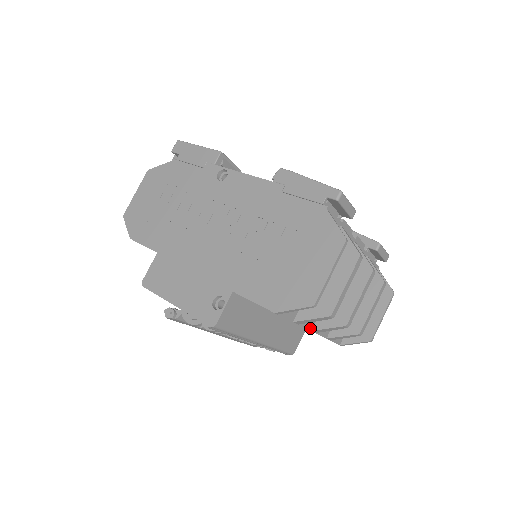
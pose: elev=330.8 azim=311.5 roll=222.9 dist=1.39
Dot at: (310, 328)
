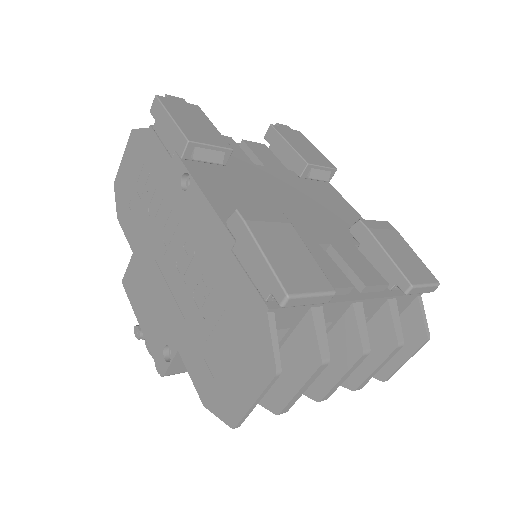
Dot at: occluded
